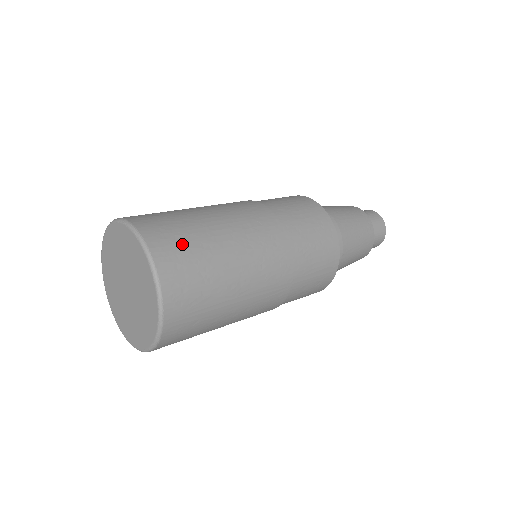
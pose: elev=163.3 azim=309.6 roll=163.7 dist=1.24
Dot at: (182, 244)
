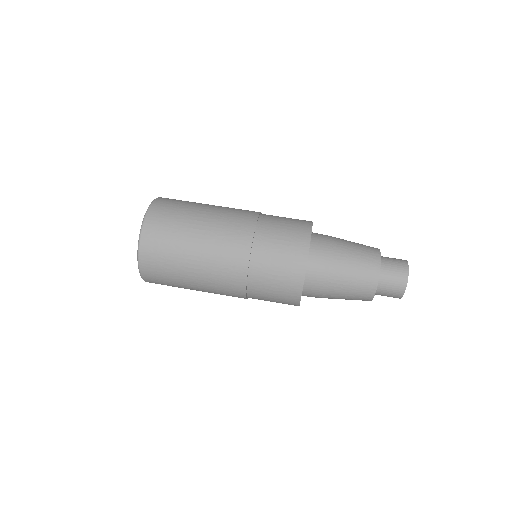
Dot at: (161, 264)
